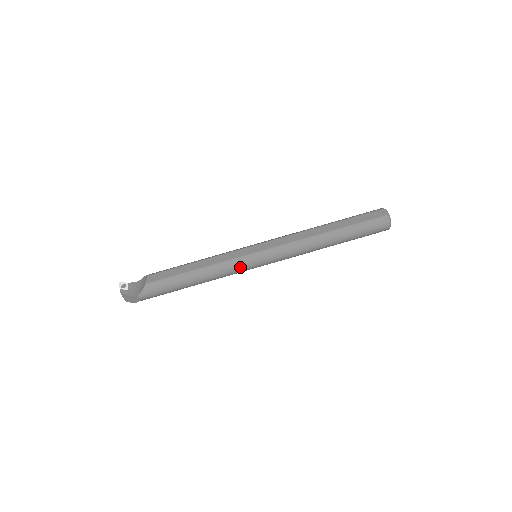
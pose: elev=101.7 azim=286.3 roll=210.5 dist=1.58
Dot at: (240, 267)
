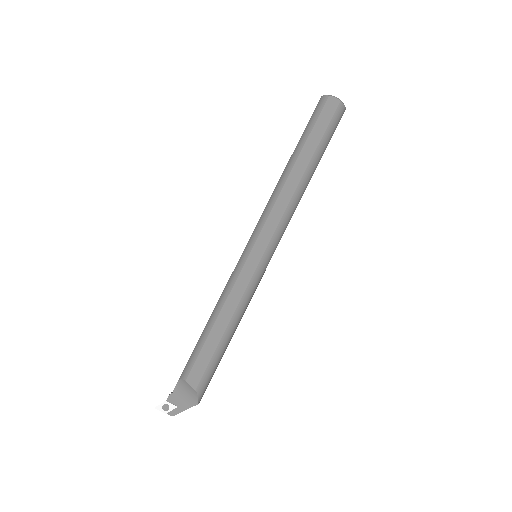
Dot at: (258, 283)
